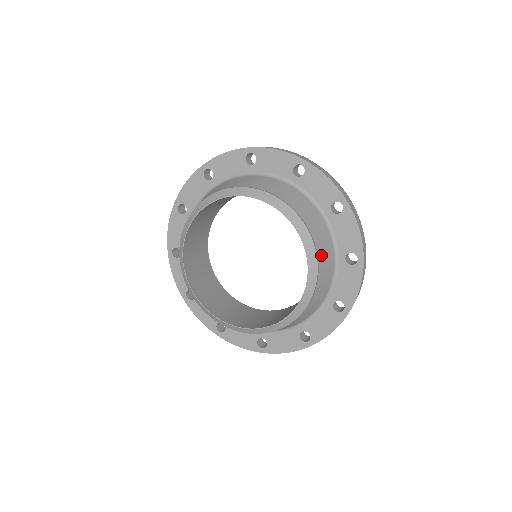
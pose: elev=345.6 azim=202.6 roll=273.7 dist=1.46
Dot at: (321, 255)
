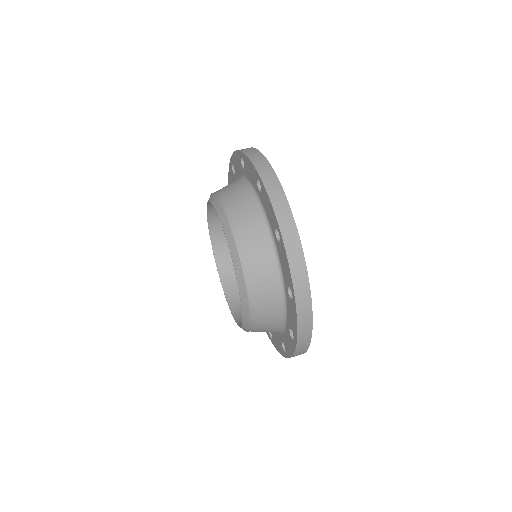
Dot at: (260, 315)
